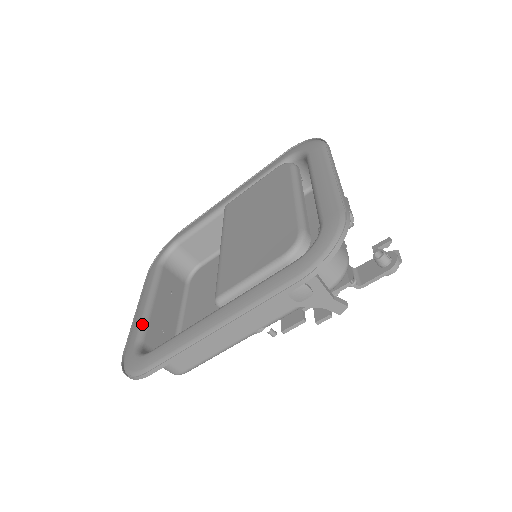
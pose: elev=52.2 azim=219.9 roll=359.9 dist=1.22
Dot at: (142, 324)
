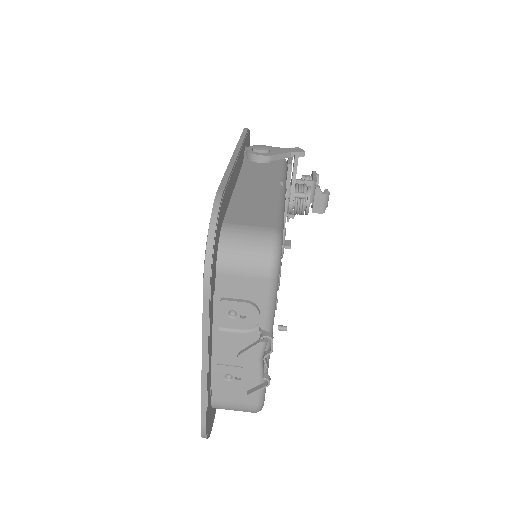
Dot at: occluded
